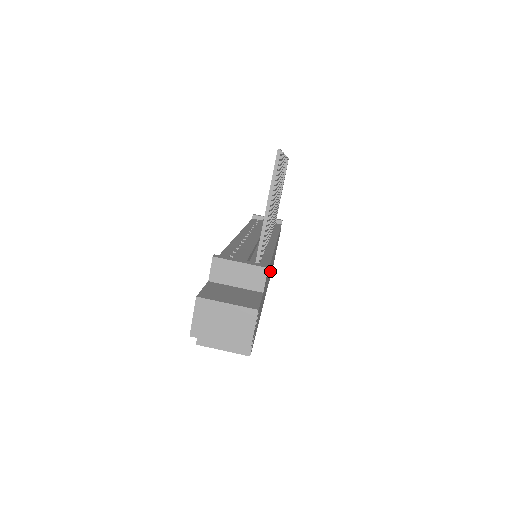
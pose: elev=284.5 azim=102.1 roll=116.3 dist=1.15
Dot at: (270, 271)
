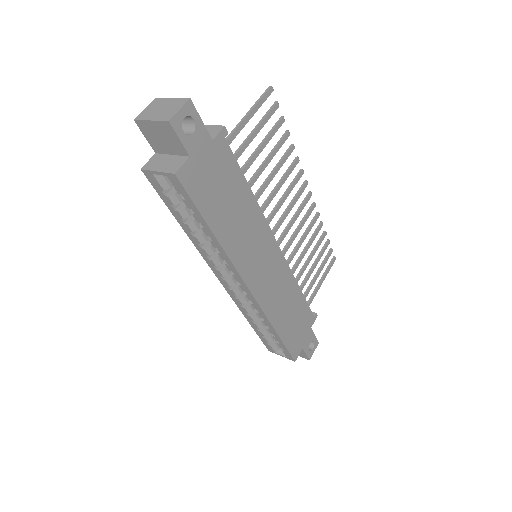
Dot at: (262, 264)
